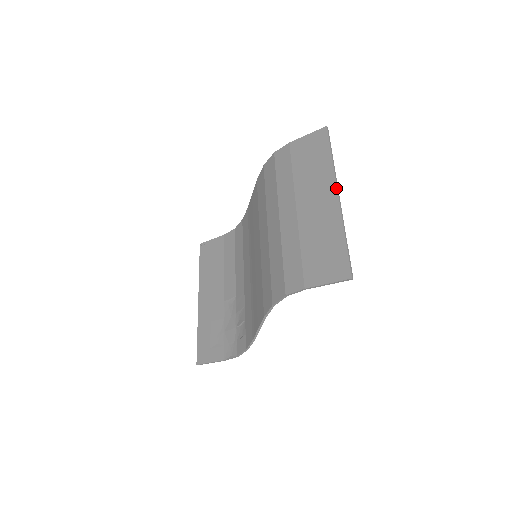
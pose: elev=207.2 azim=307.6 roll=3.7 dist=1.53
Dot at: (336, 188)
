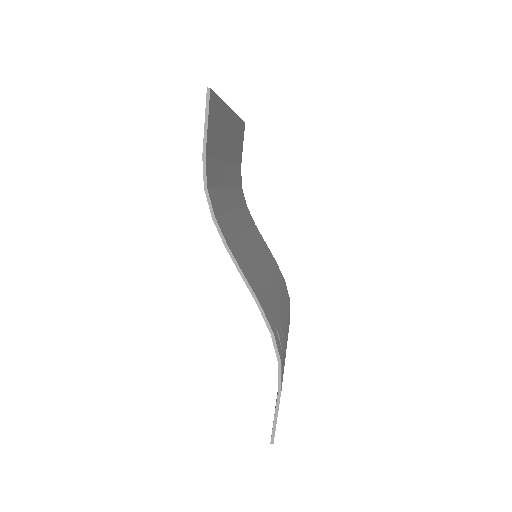
Dot at: occluded
